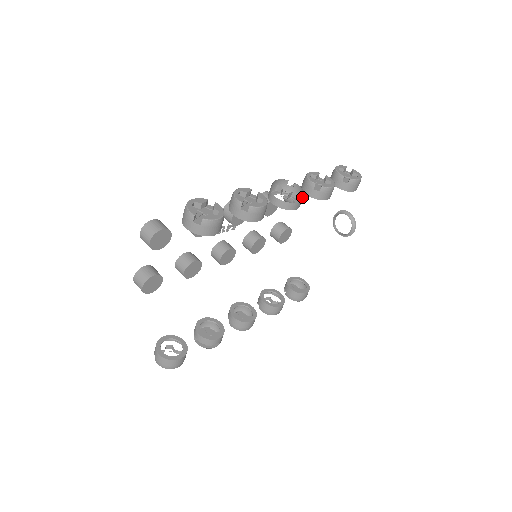
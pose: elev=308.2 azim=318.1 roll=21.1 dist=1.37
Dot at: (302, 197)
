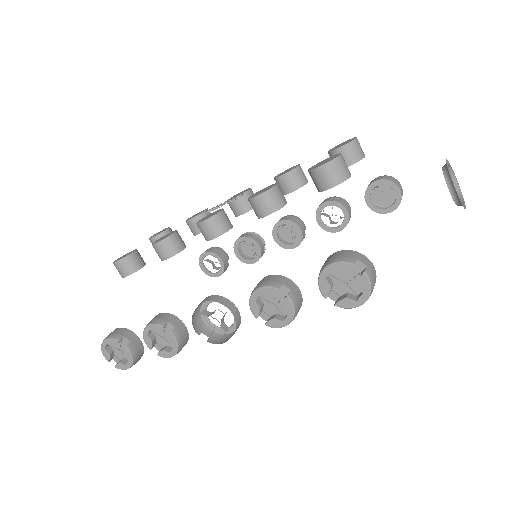
Dot at: occluded
